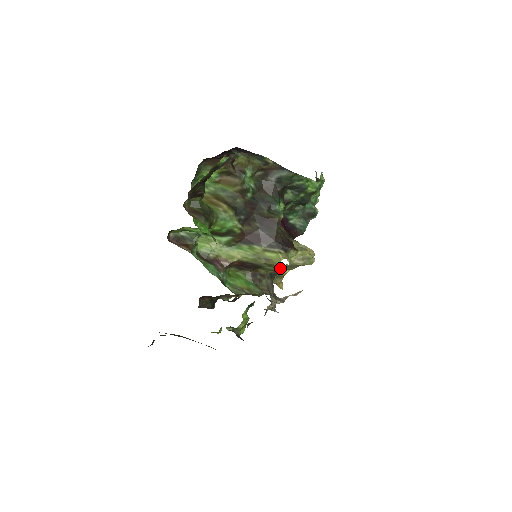
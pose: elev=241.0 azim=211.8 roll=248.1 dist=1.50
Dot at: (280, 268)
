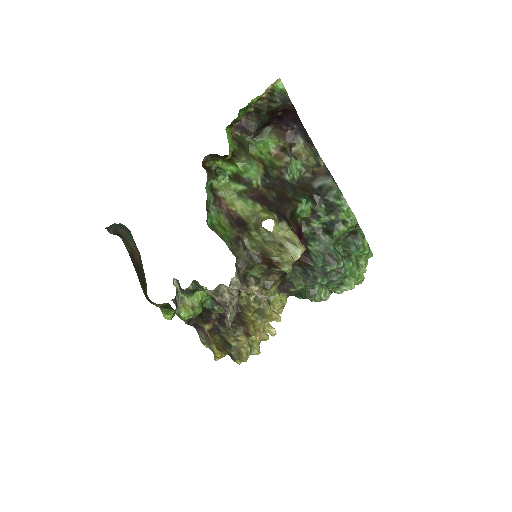
Dot at: (263, 239)
